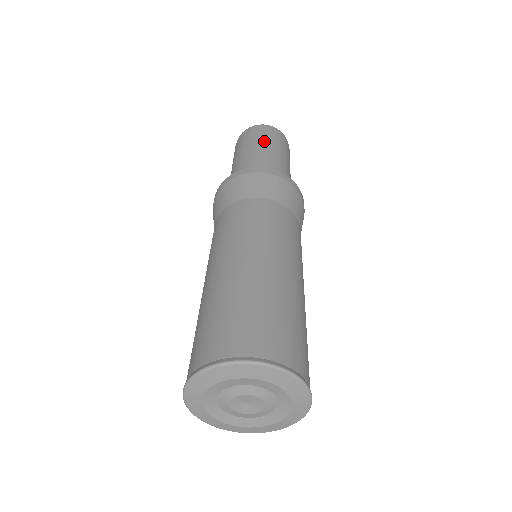
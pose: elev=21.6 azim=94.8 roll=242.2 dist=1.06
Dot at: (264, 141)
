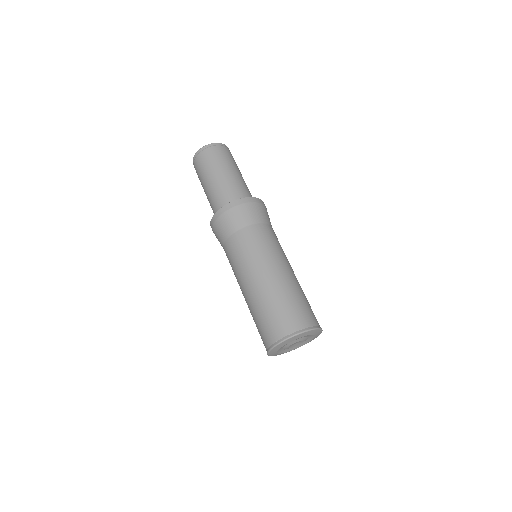
Dot at: (232, 163)
